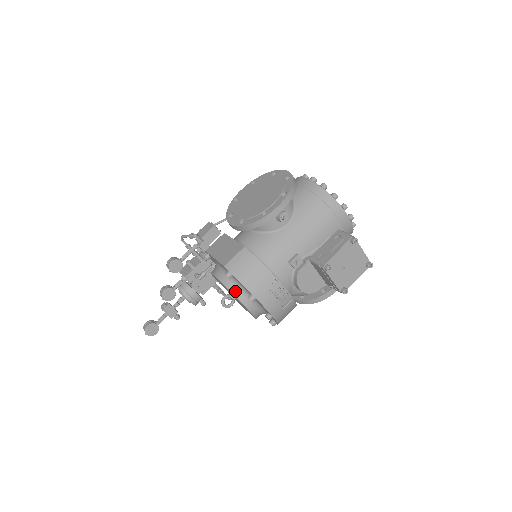
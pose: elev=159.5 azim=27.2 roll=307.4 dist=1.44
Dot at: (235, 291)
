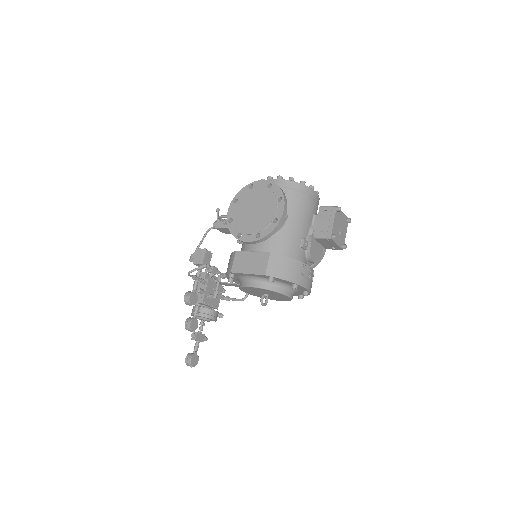
Dot at: (277, 289)
